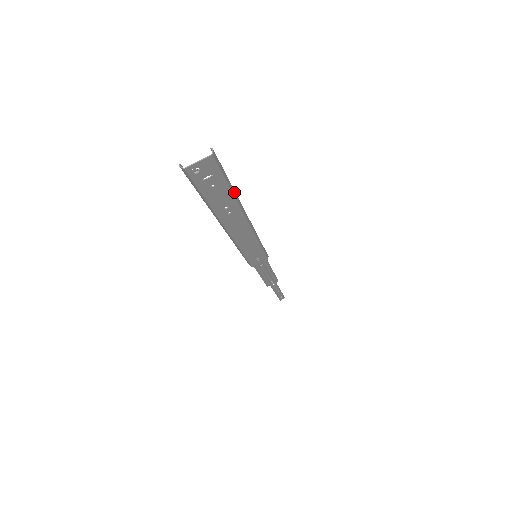
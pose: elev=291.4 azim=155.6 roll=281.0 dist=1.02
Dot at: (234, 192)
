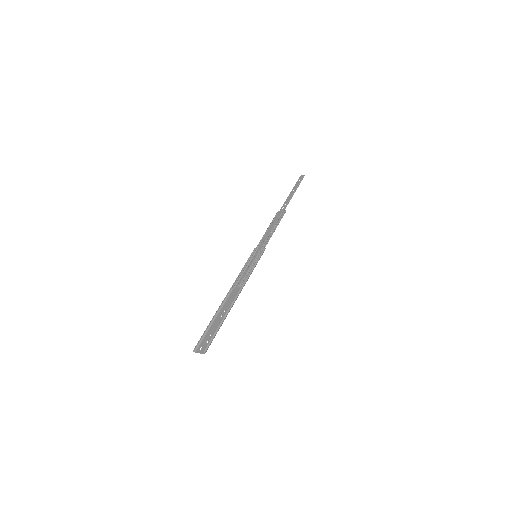
Dot at: occluded
